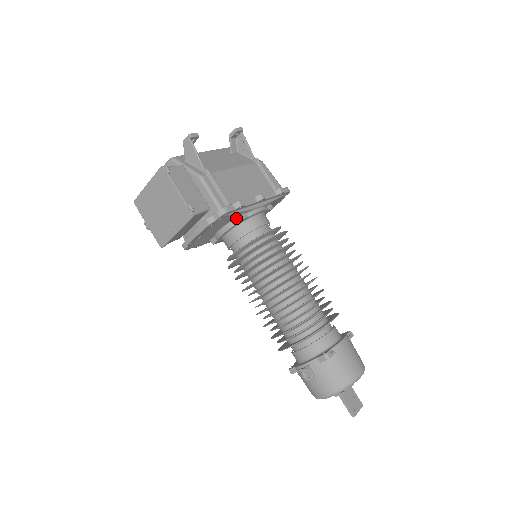
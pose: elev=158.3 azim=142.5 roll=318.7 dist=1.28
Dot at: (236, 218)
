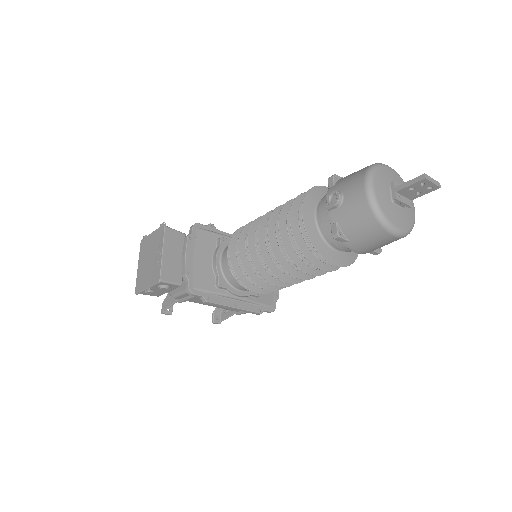
Dot at: (217, 242)
